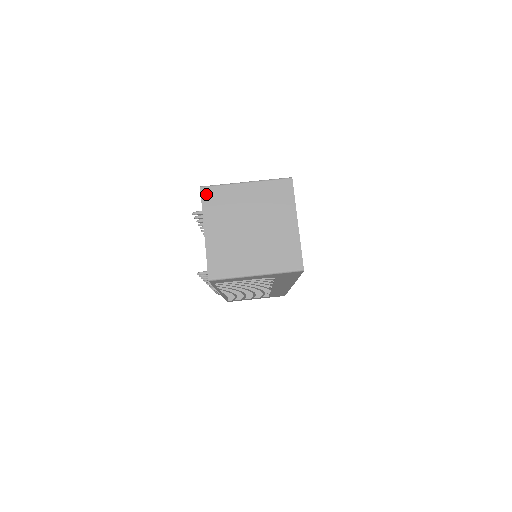
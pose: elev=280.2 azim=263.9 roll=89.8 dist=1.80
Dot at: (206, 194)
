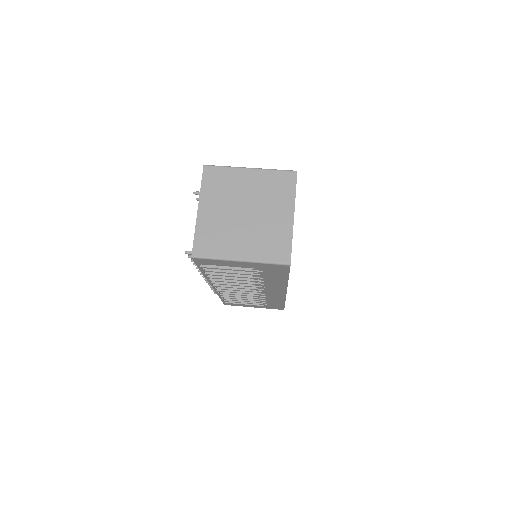
Dot at: (208, 173)
